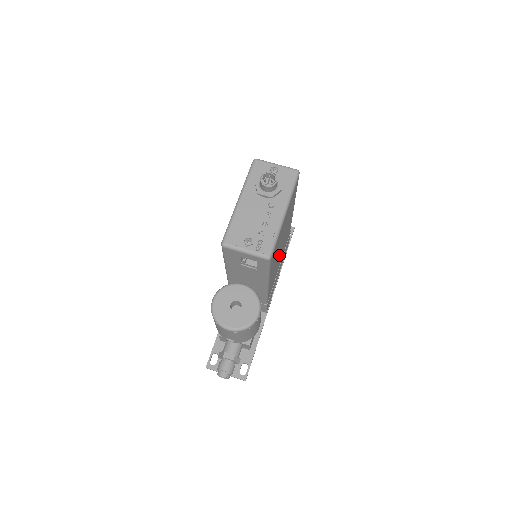
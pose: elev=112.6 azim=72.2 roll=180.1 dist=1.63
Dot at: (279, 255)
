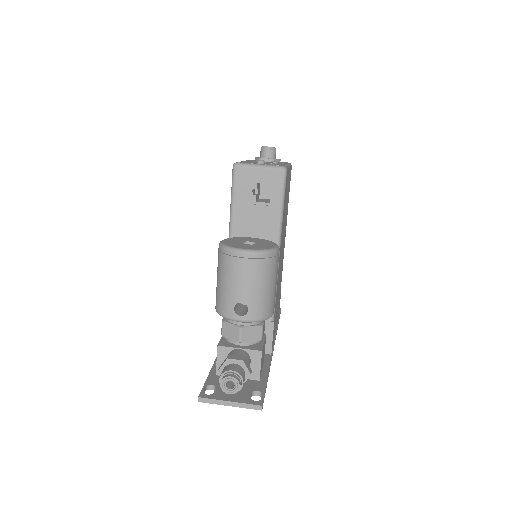
Dot at: (281, 254)
